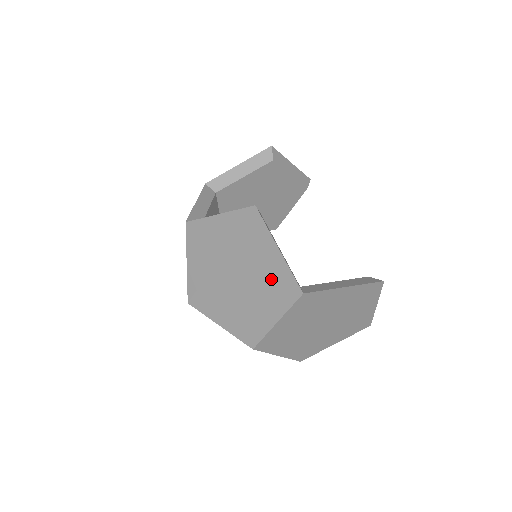
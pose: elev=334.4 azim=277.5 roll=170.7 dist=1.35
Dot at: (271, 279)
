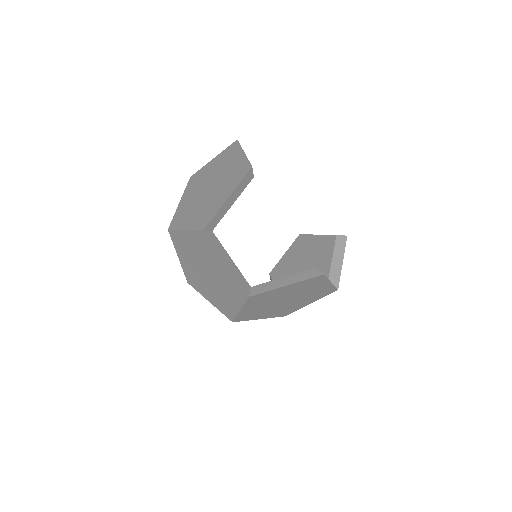
Dot at: (317, 293)
